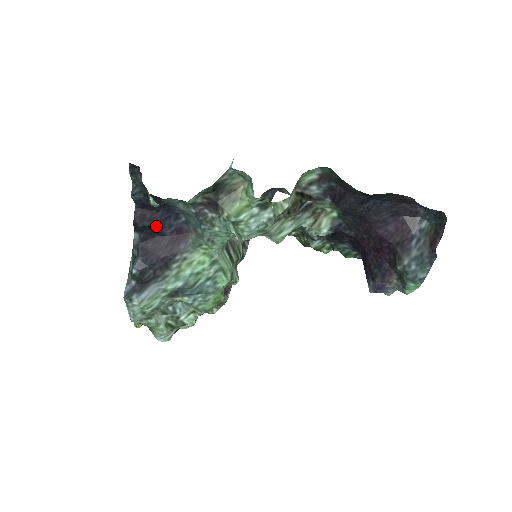
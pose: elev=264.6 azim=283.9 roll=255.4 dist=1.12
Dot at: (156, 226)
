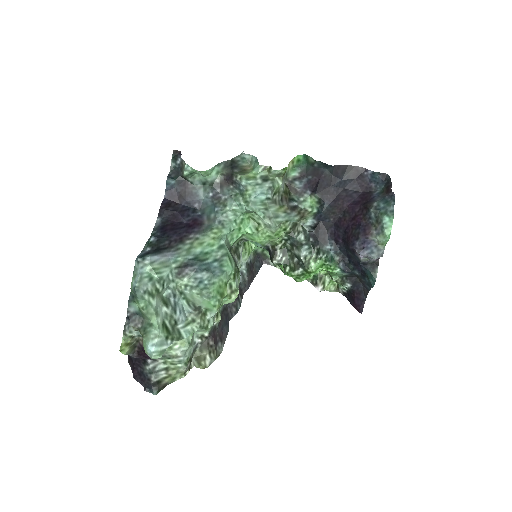
Dot at: (177, 213)
